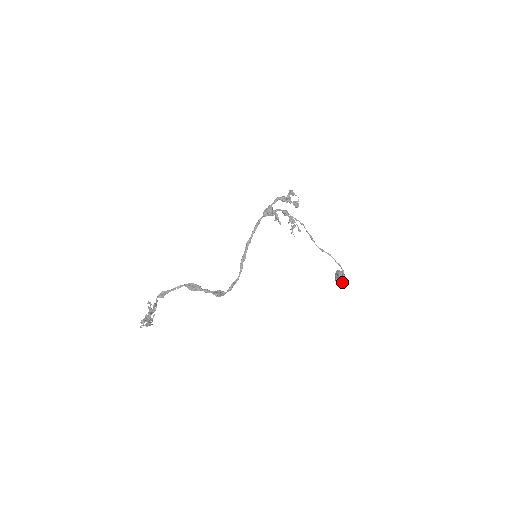
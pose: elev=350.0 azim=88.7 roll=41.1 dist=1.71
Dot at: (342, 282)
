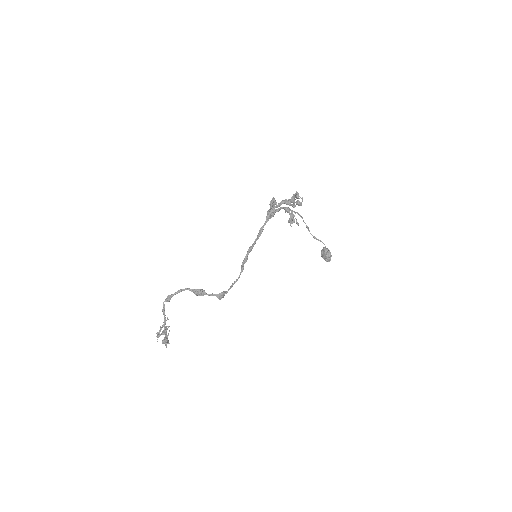
Dot at: occluded
